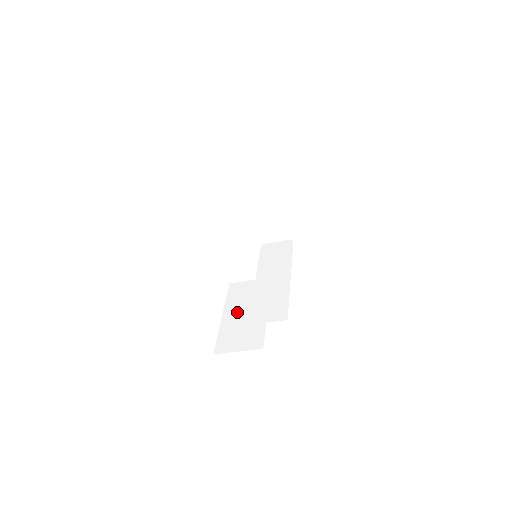
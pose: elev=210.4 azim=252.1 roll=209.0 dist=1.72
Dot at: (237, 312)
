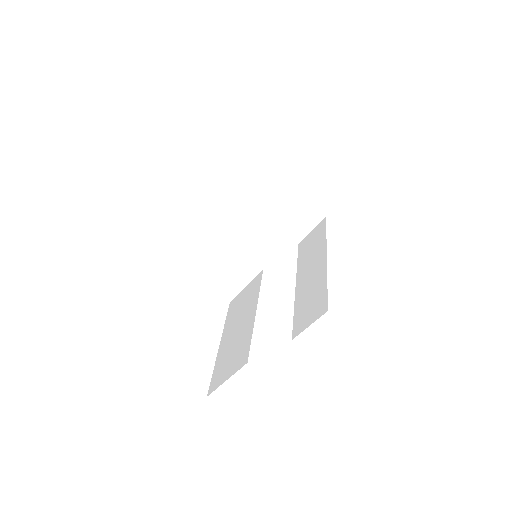
Dot at: (231, 331)
